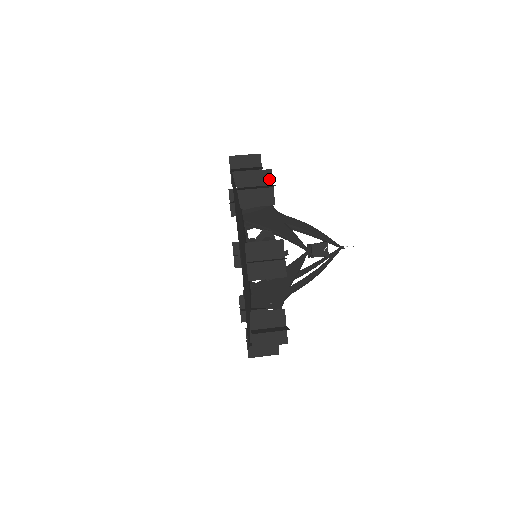
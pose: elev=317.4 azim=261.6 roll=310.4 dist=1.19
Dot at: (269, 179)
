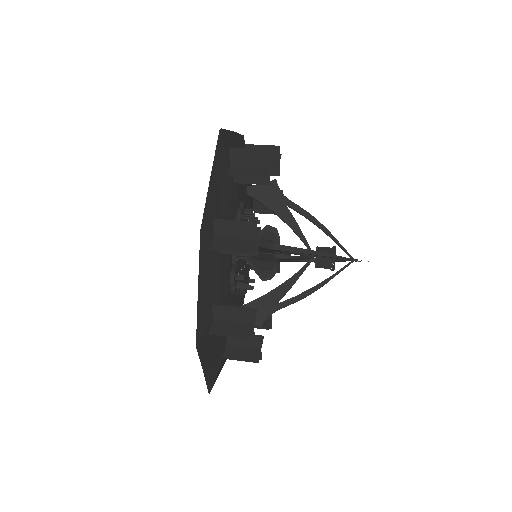
Dot at: (277, 158)
